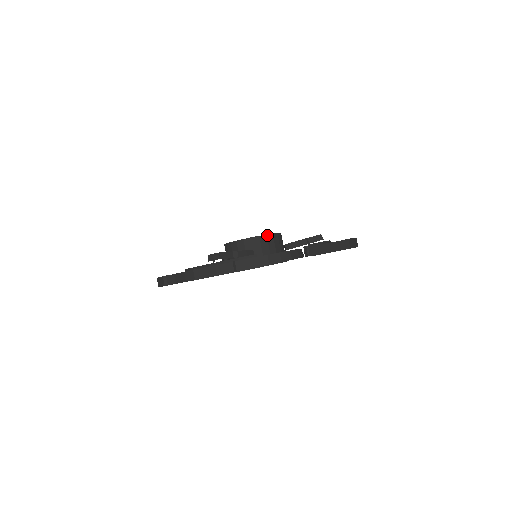
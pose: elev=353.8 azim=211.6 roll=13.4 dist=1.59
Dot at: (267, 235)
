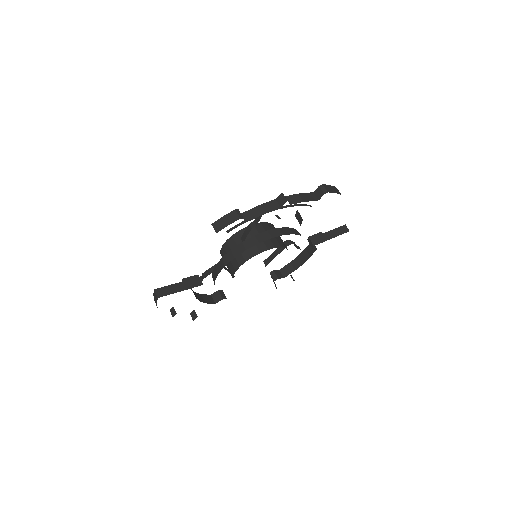
Dot at: occluded
